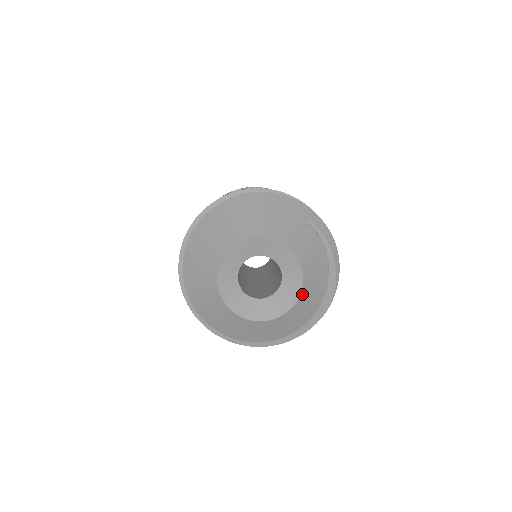
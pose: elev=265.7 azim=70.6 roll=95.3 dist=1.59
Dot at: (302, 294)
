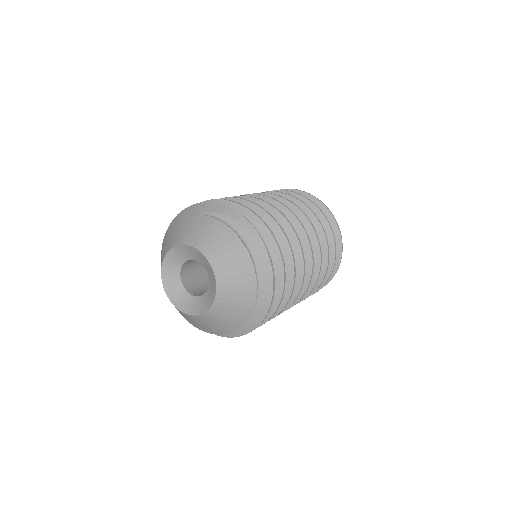
Dot at: (216, 269)
